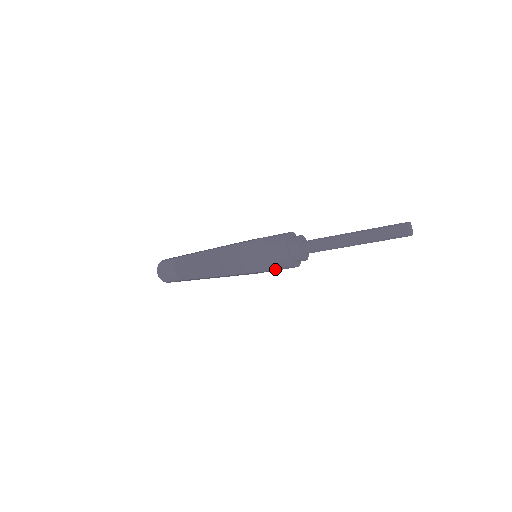
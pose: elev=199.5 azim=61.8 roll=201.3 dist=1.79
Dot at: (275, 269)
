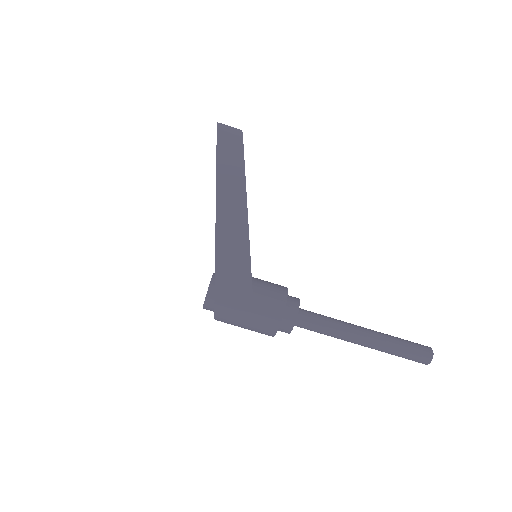
Dot at: (255, 294)
